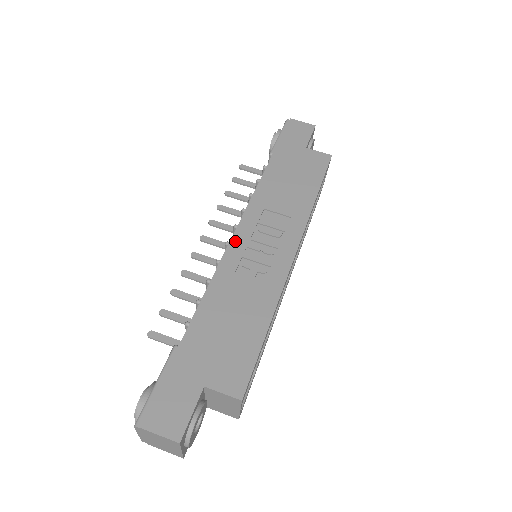
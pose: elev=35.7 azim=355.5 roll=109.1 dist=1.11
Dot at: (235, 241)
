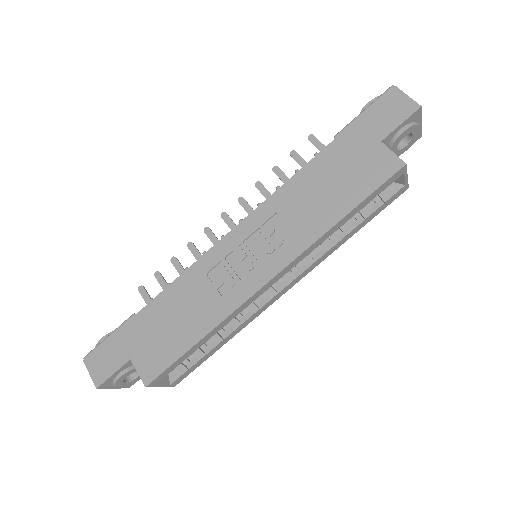
Dot at: (227, 239)
